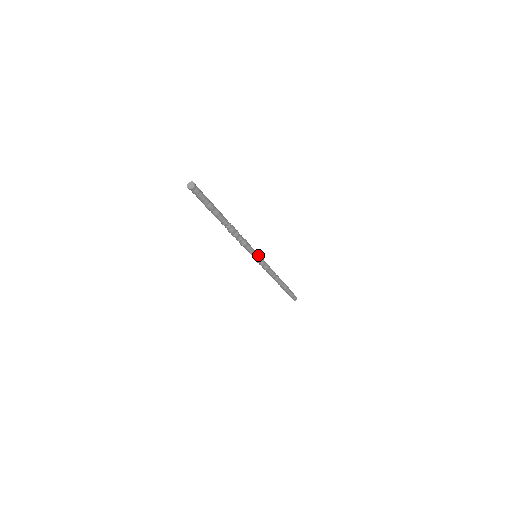
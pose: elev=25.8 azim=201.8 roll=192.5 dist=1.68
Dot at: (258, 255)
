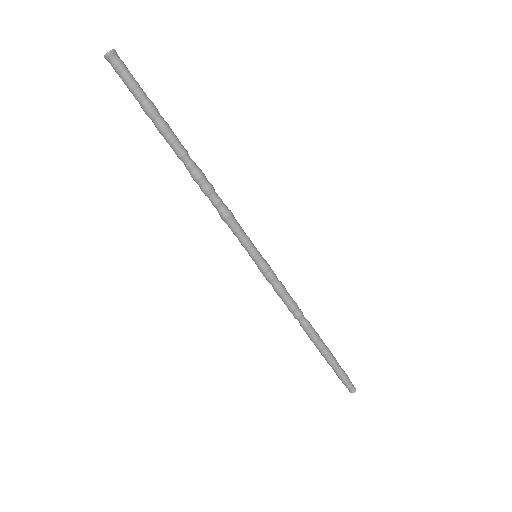
Dot at: (258, 254)
